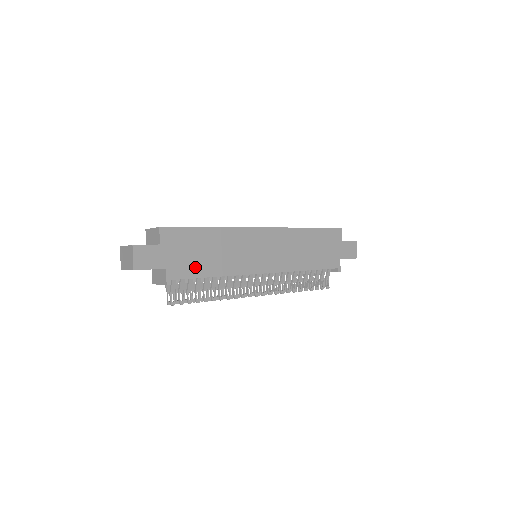
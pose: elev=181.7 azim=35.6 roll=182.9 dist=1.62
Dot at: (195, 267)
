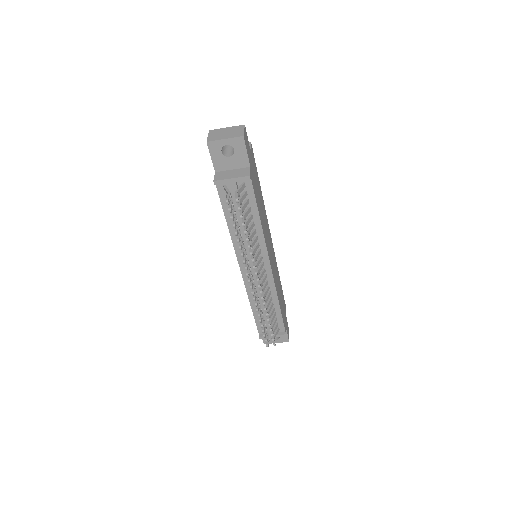
Dot at: (256, 194)
